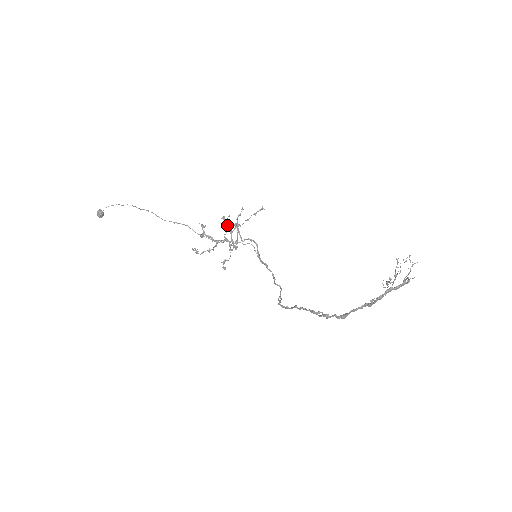
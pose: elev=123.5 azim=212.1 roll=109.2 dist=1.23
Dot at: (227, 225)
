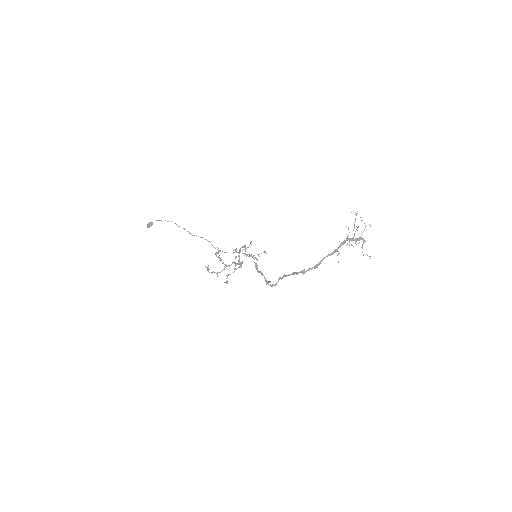
Dot at: (236, 256)
